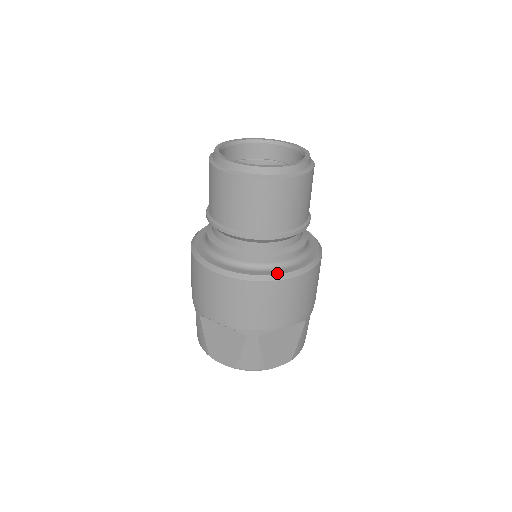
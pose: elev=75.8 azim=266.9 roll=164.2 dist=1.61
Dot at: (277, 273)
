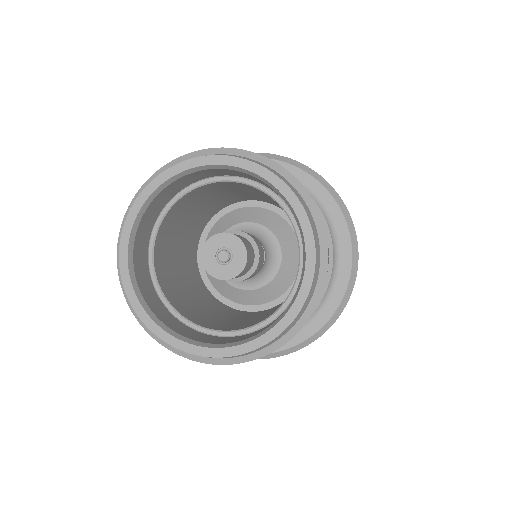
Dot at: (288, 346)
